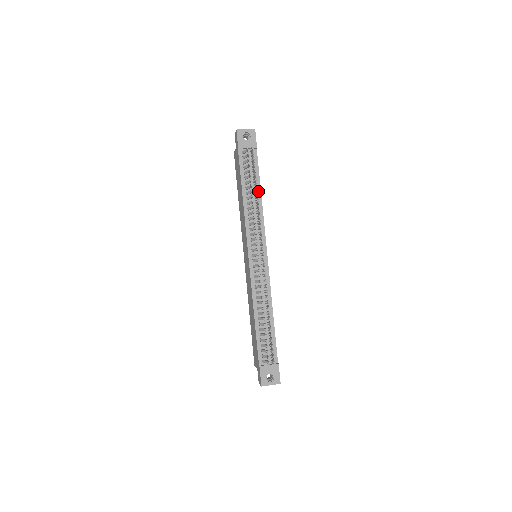
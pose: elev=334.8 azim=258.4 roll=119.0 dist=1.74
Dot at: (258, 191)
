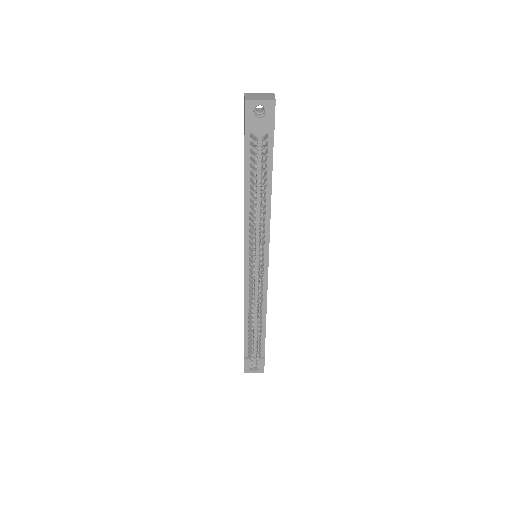
Dot at: (267, 190)
